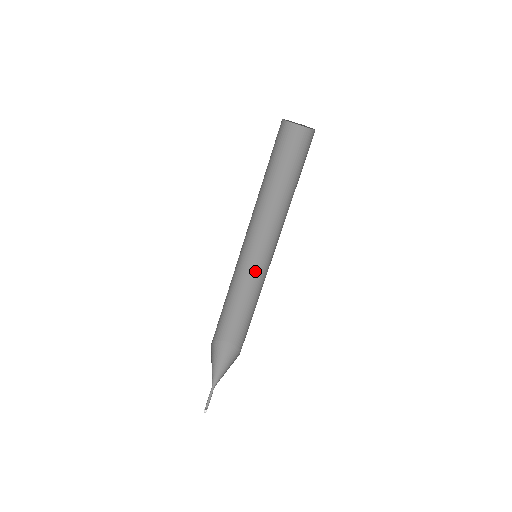
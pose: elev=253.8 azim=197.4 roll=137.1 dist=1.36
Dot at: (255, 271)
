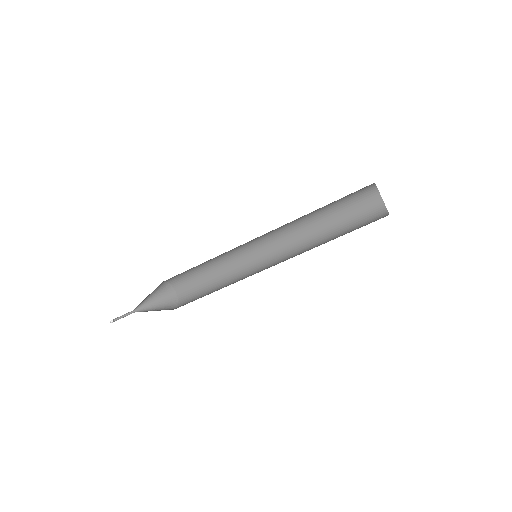
Dot at: (245, 266)
